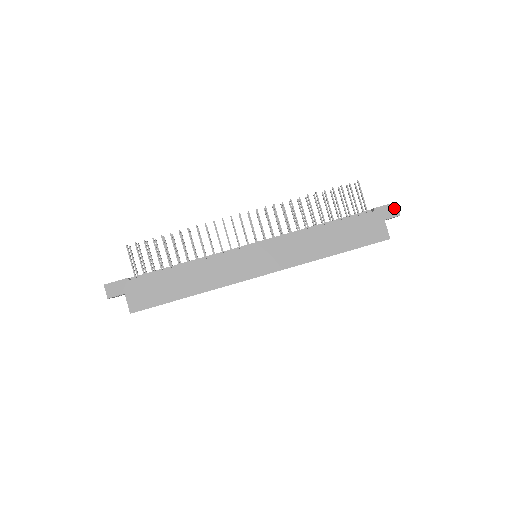
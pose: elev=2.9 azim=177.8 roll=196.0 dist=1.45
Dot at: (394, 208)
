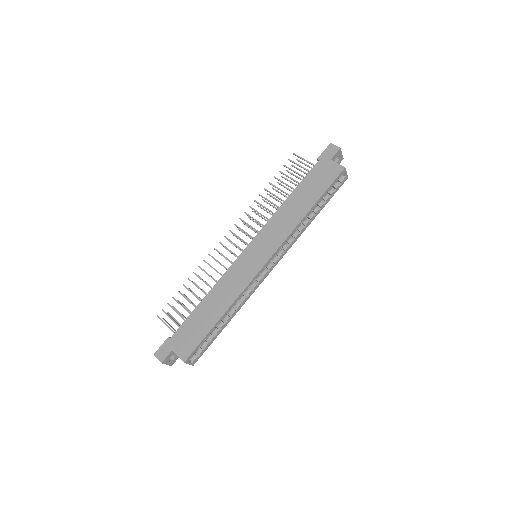
Dot at: (332, 148)
